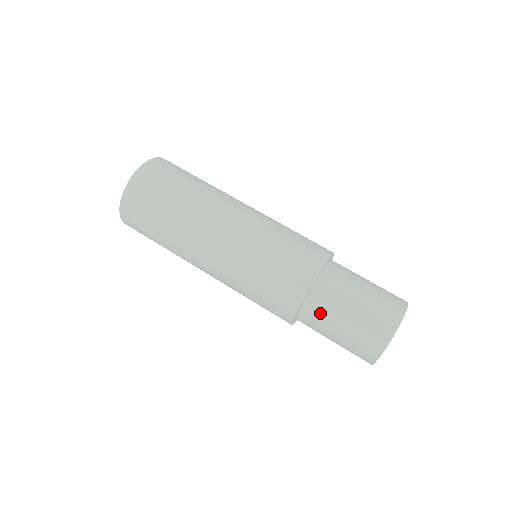
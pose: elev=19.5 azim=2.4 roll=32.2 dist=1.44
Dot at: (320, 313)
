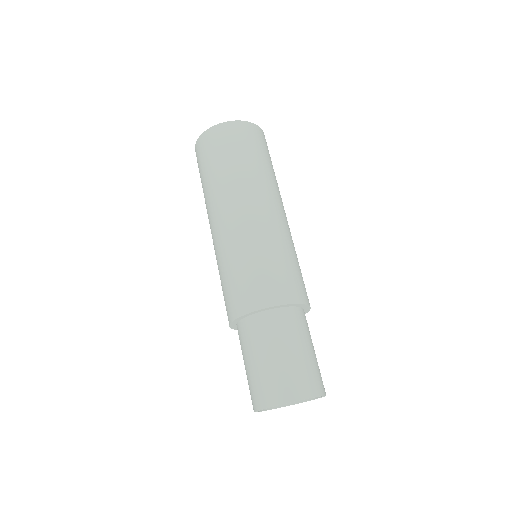
Dot at: (278, 327)
